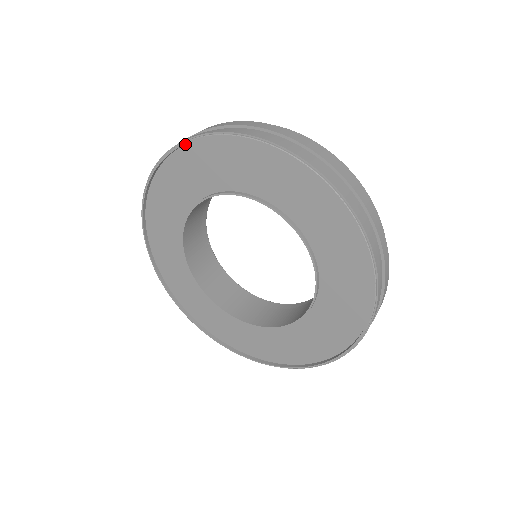
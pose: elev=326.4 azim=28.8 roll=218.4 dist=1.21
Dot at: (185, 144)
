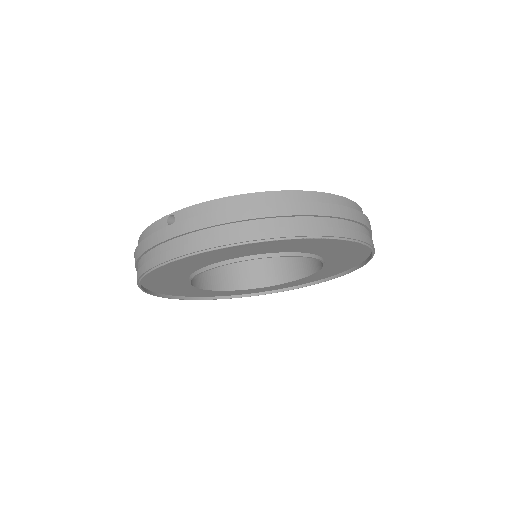
Dot at: occluded
